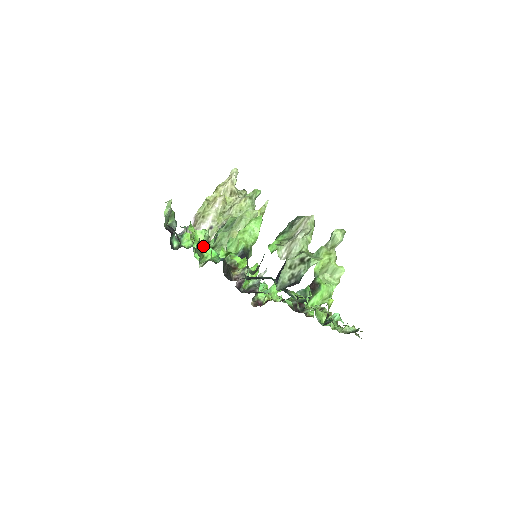
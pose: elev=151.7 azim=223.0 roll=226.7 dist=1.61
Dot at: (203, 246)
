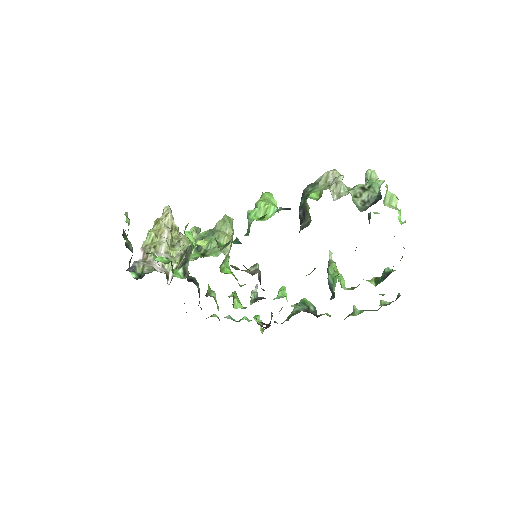
Dot at: (202, 241)
